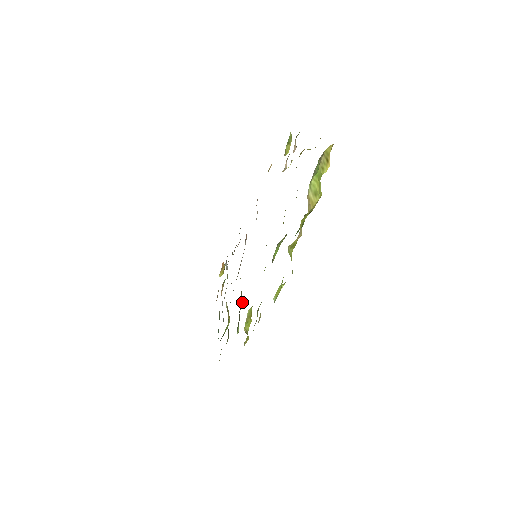
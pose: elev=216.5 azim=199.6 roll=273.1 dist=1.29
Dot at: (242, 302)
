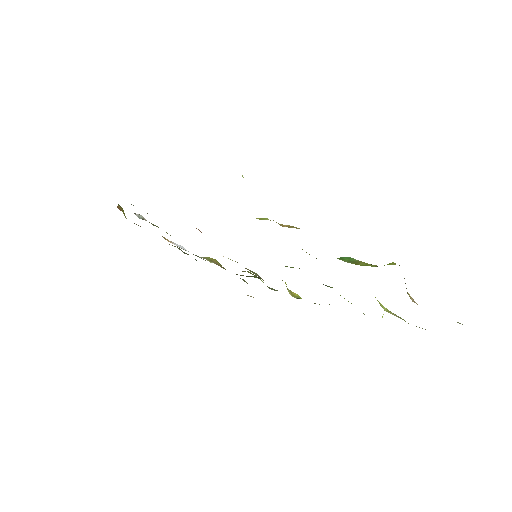
Dot at: (257, 274)
